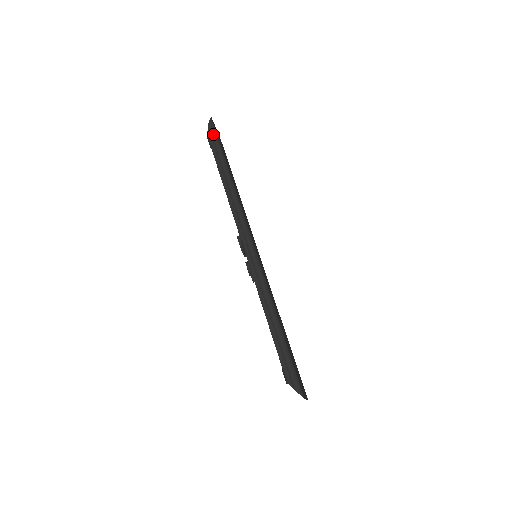
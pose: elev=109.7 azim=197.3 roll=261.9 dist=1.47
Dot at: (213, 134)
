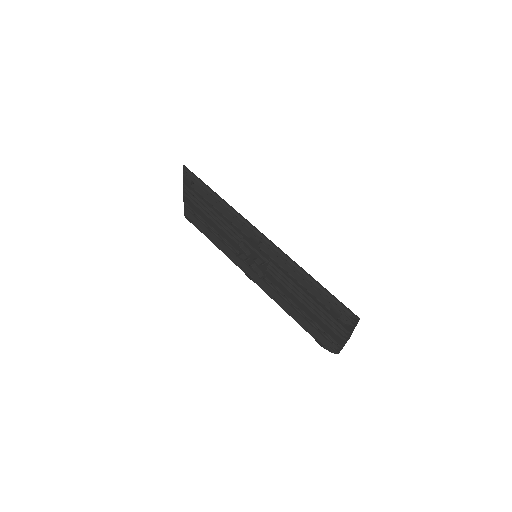
Dot at: (192, 173)
